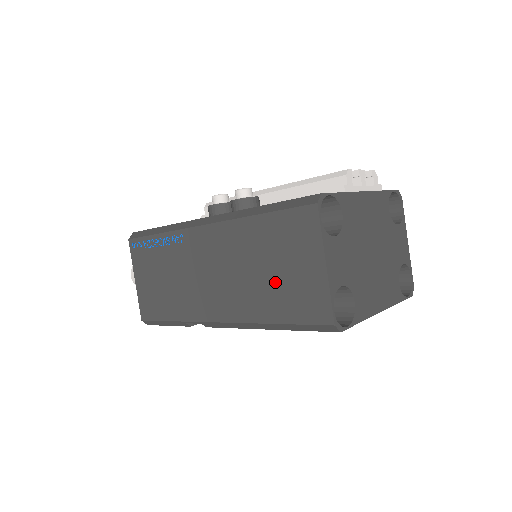
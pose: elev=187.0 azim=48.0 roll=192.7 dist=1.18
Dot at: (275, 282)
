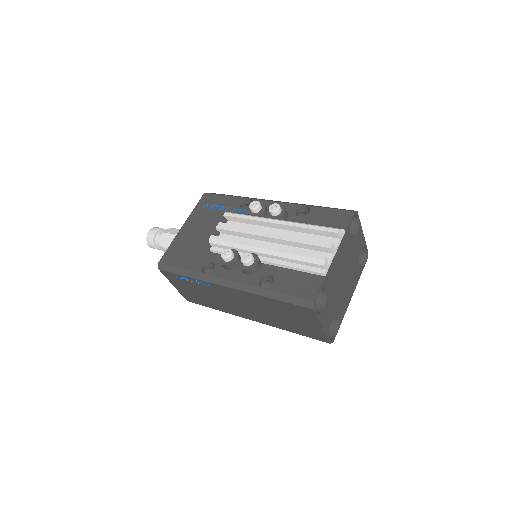
Dot at: (289, 322)
